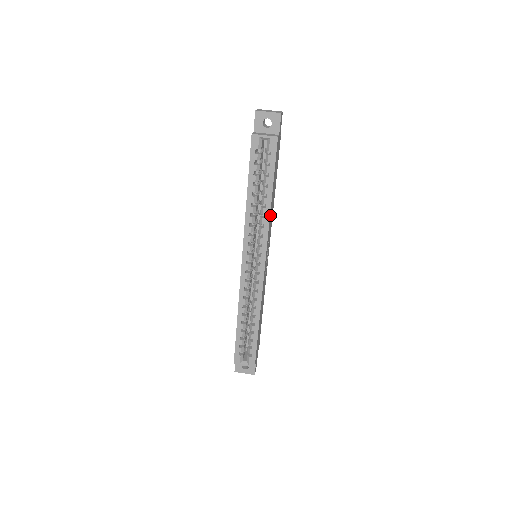
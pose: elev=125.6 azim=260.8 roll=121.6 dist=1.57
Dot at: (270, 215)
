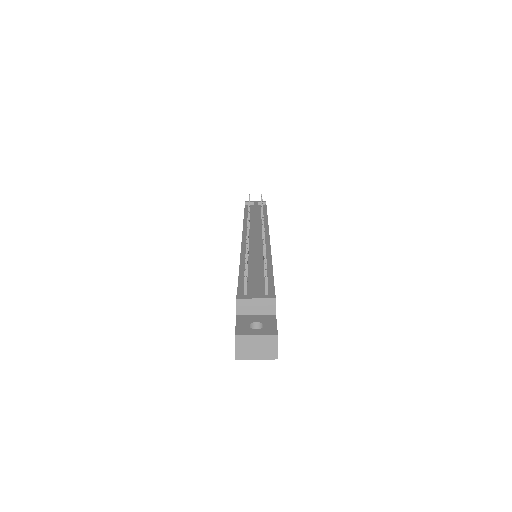
Dot at: occluded
